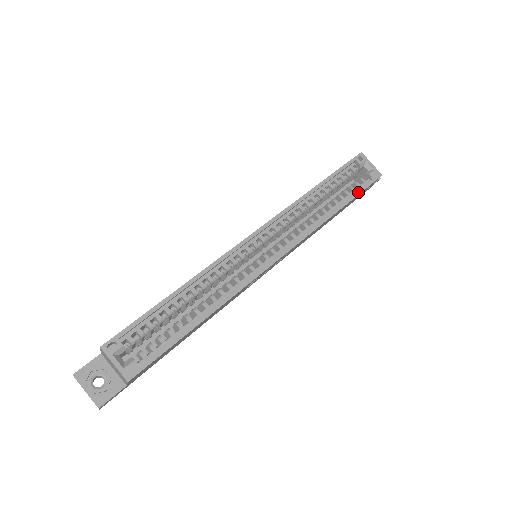
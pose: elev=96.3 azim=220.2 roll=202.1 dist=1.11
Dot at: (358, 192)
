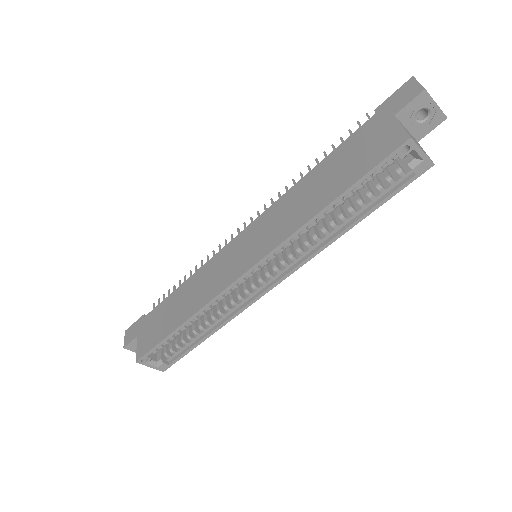
Dot at: (387, 198)
